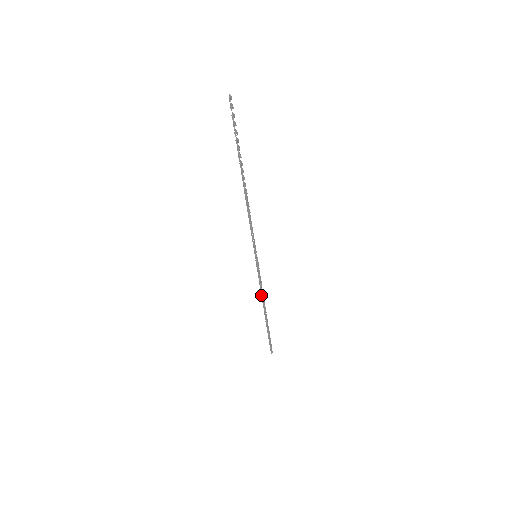
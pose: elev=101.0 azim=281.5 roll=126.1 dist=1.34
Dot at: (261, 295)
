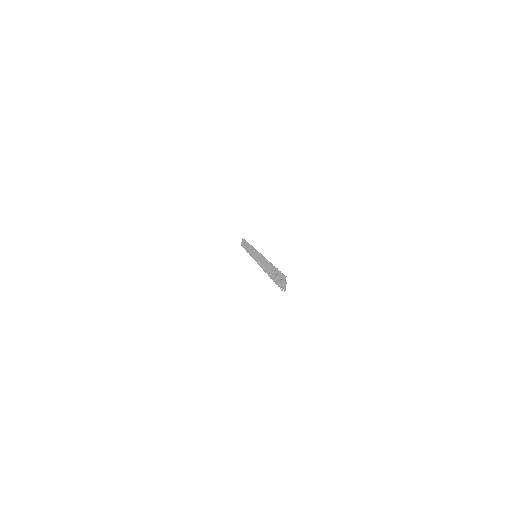
Dot at: (249, 251)
